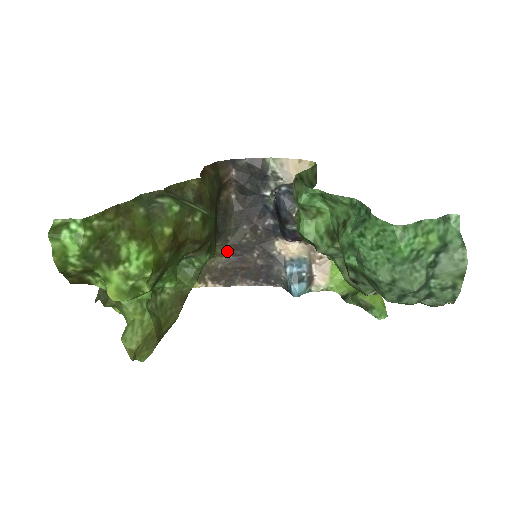
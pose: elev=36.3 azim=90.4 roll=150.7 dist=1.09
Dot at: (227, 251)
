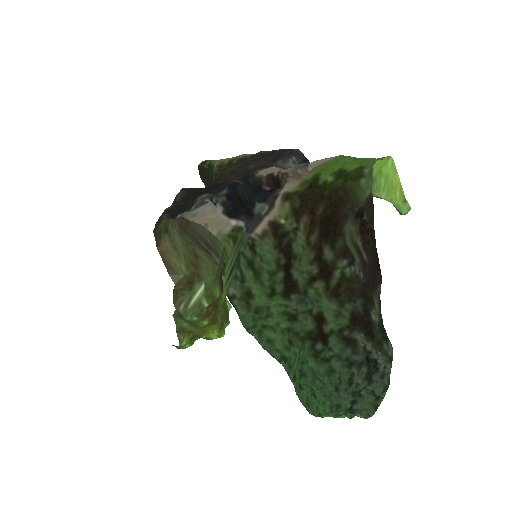
Dot at: (228, 171)
